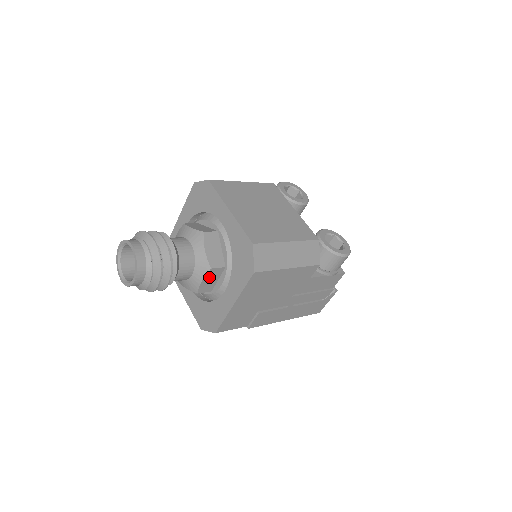
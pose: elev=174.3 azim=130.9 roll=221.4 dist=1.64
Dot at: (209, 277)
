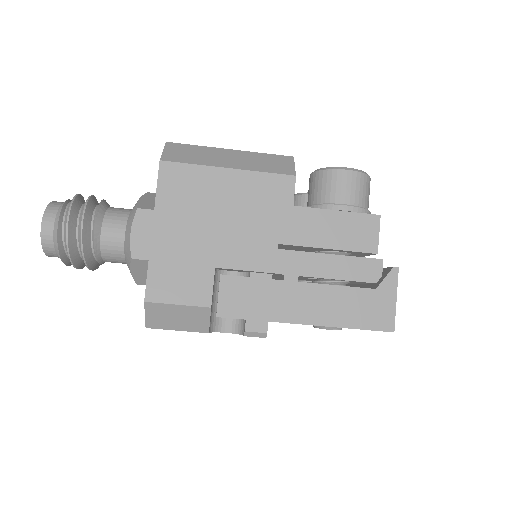
Dot at: (141, 227)
